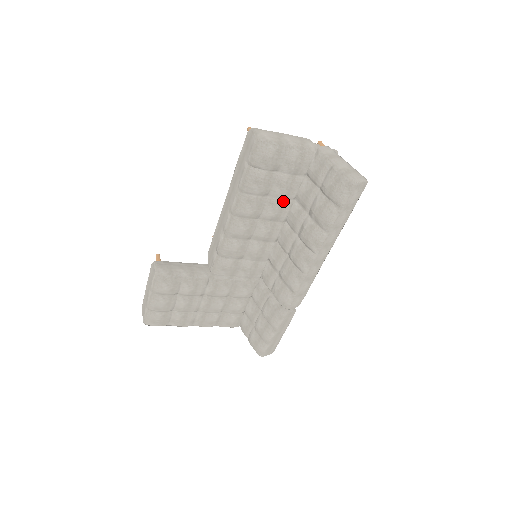
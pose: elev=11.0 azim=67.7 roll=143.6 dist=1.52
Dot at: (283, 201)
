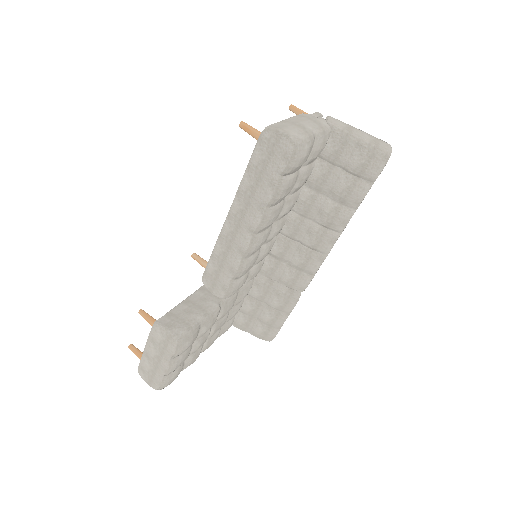
Dot at: (296, 193)
